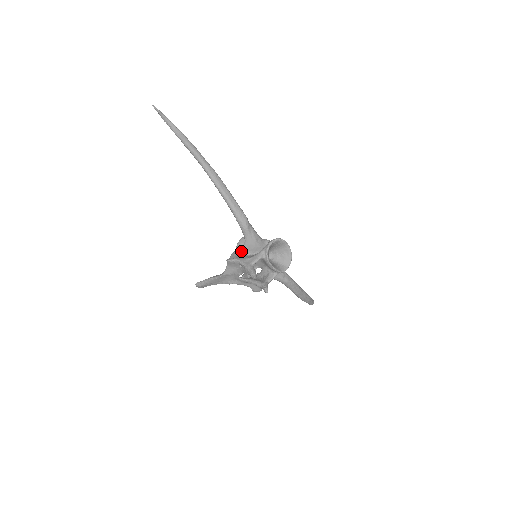
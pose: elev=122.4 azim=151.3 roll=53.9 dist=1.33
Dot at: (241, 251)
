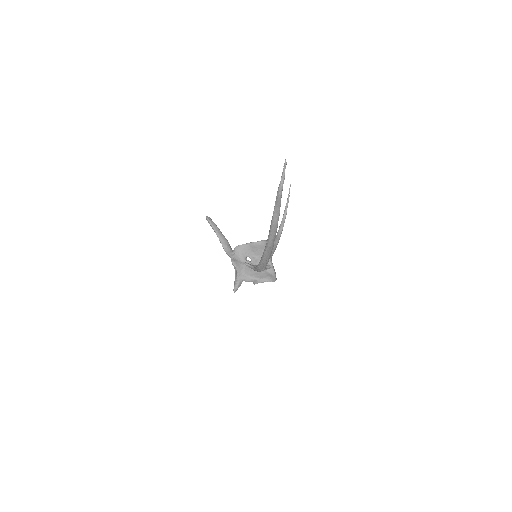
Dot at: (245, 264)
